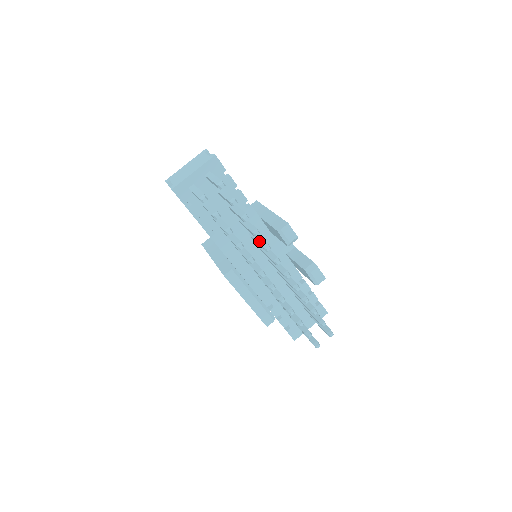
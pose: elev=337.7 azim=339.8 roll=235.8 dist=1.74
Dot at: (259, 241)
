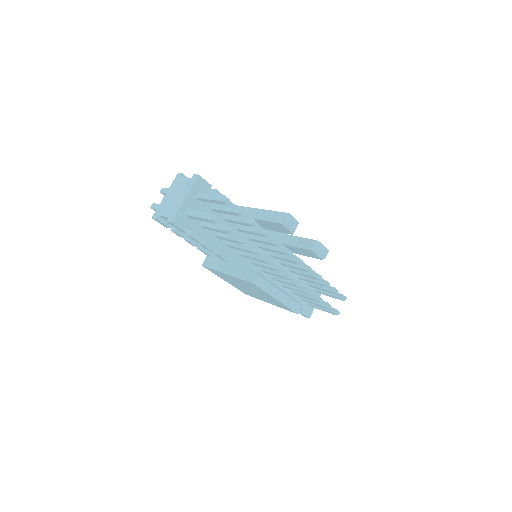
Dot at: (265, 240)
